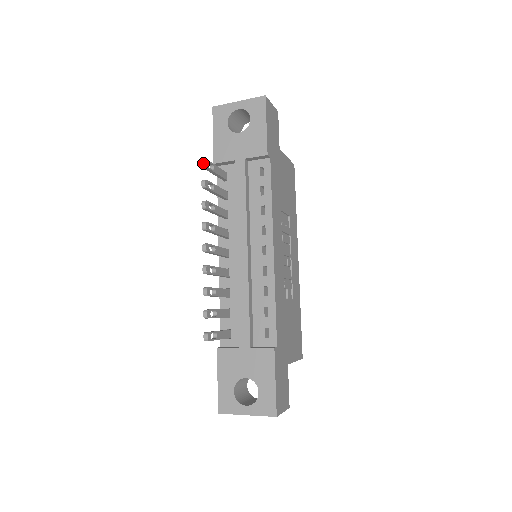
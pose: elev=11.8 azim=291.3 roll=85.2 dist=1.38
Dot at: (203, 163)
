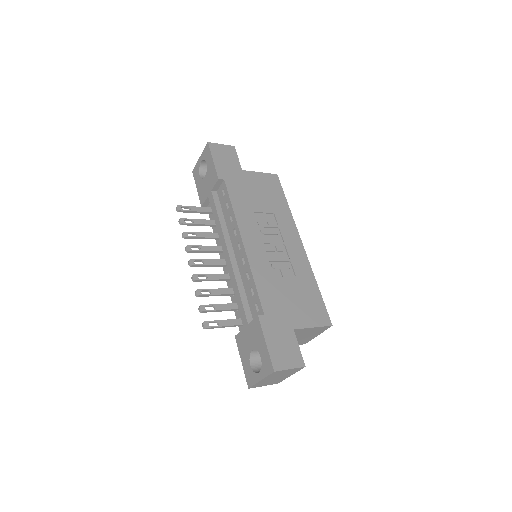
Dot at: (176, 209)
